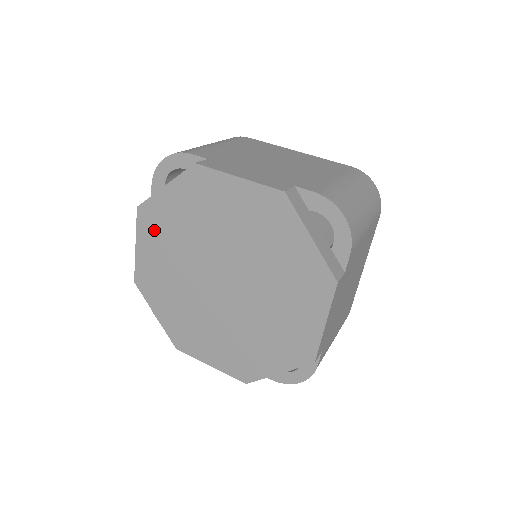
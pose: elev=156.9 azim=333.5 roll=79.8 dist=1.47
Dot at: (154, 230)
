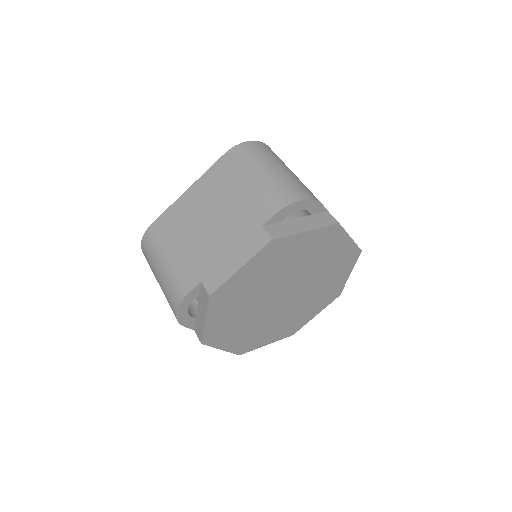
Dot at: (269, 259)
